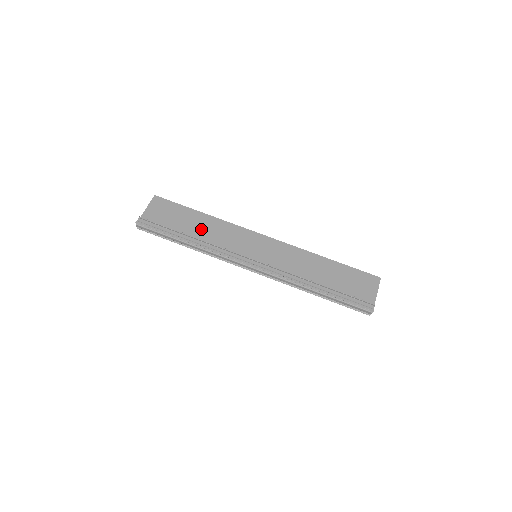
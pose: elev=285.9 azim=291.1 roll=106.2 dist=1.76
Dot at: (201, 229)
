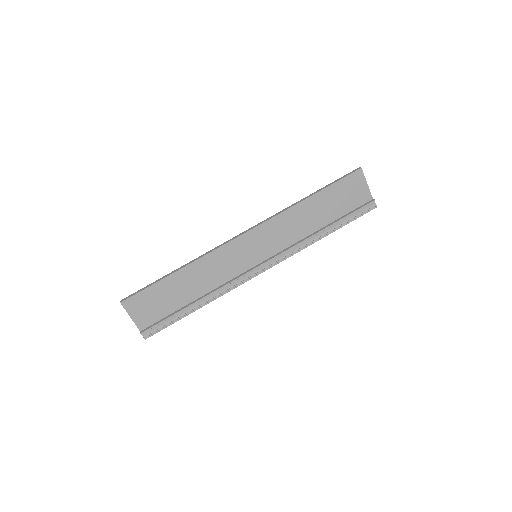
Dot at: (194, 285)
